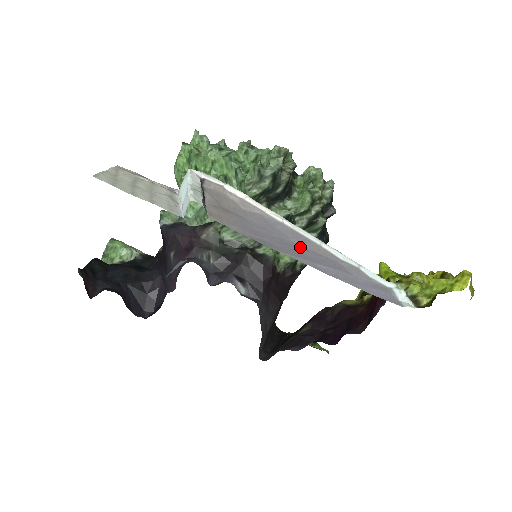
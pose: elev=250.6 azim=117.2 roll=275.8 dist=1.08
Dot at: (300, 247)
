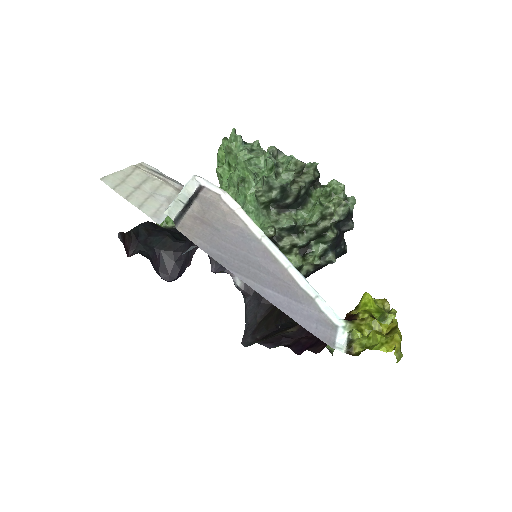
Dot at: (262, 268)
